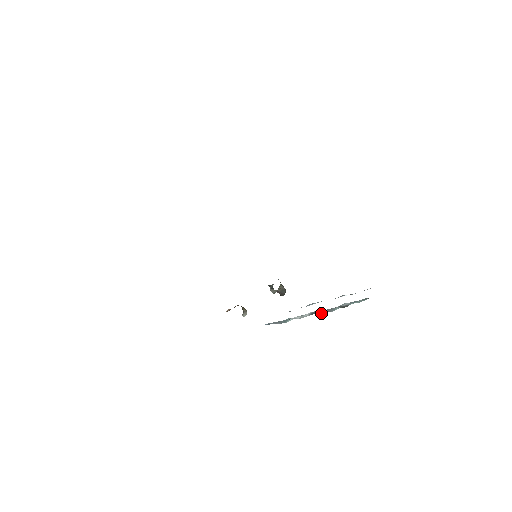
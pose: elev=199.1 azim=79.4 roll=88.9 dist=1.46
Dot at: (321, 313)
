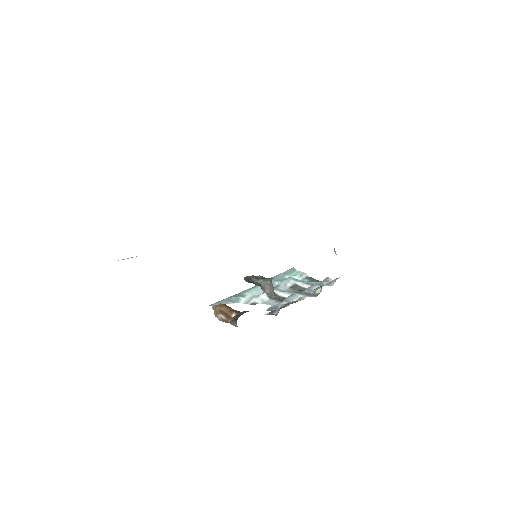
Dot at: (279, 296)
